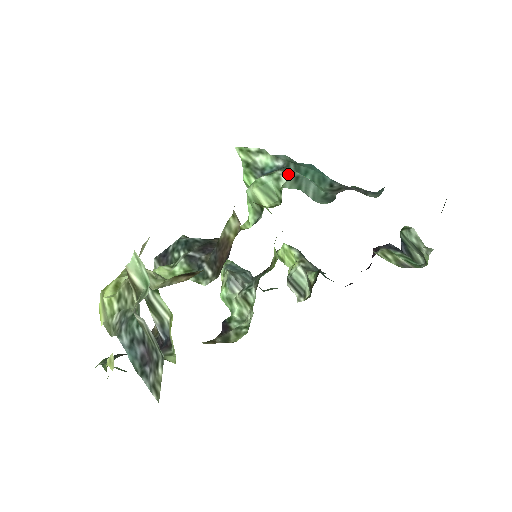
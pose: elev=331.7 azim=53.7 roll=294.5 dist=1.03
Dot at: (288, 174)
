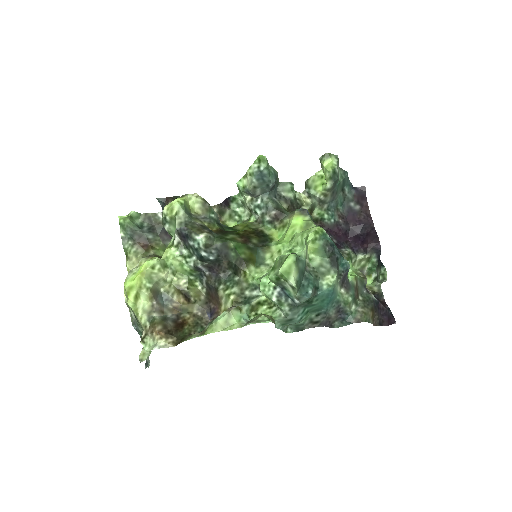
Dot at: (289, 315)
